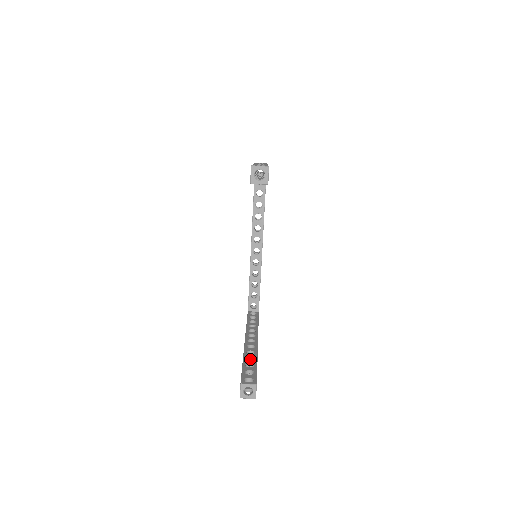
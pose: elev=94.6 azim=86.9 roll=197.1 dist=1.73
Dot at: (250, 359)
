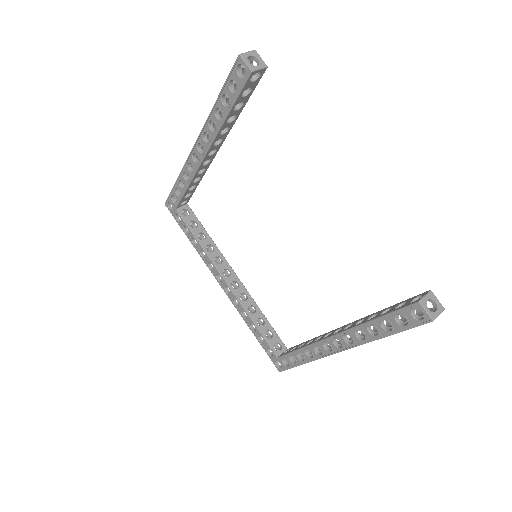
Dot at: occluded
